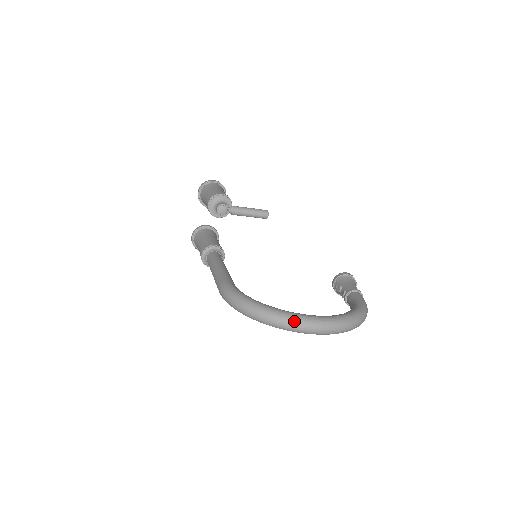
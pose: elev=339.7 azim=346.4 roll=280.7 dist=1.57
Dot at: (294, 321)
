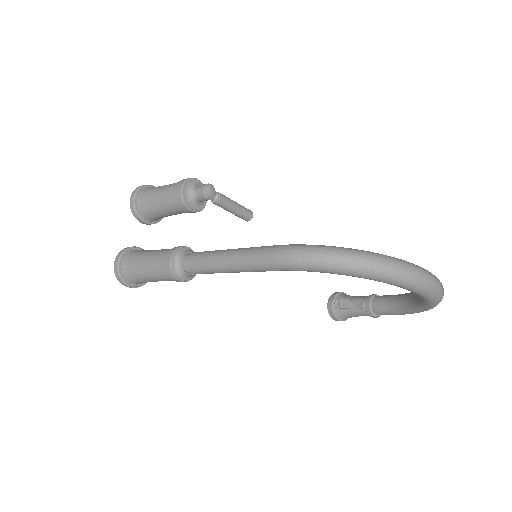
Dot at: (417, 267)
